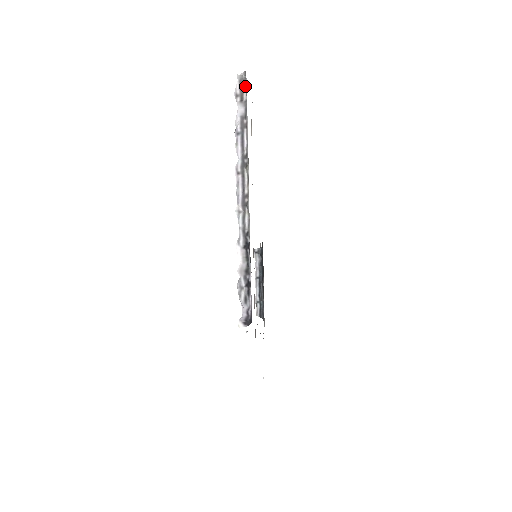
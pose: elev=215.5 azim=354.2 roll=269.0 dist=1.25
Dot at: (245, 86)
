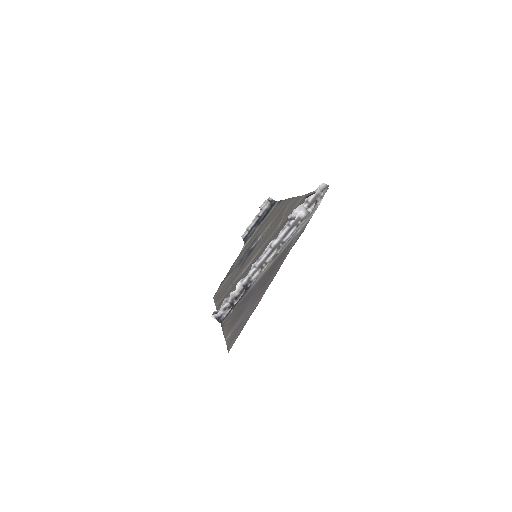
Dot at: (317, 204)
